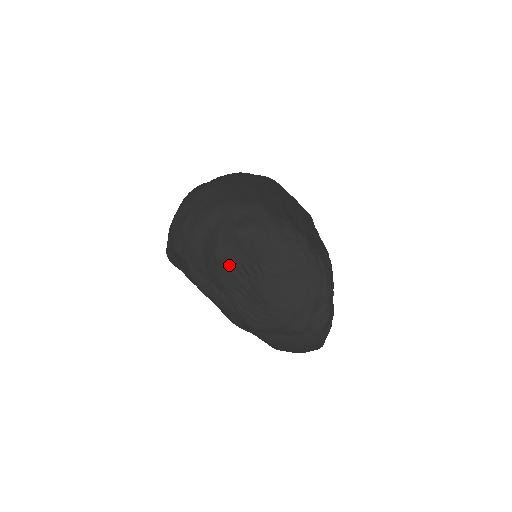
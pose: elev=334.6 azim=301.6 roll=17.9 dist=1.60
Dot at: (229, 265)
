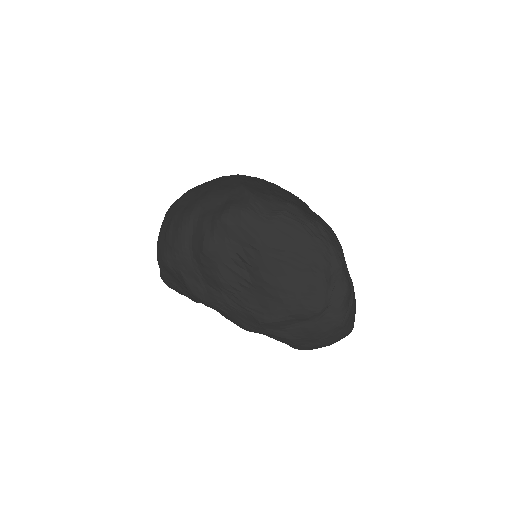
Dot at: (221, 257)
